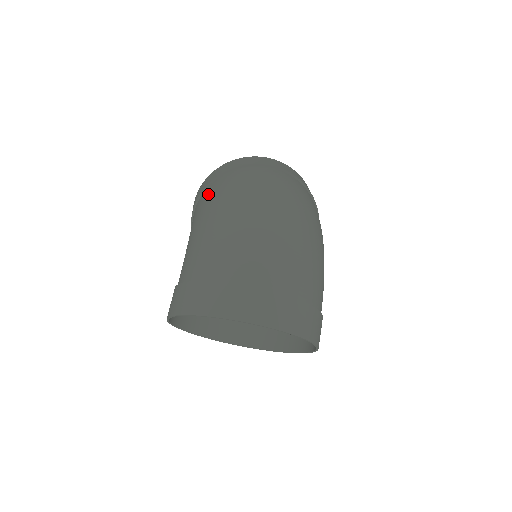
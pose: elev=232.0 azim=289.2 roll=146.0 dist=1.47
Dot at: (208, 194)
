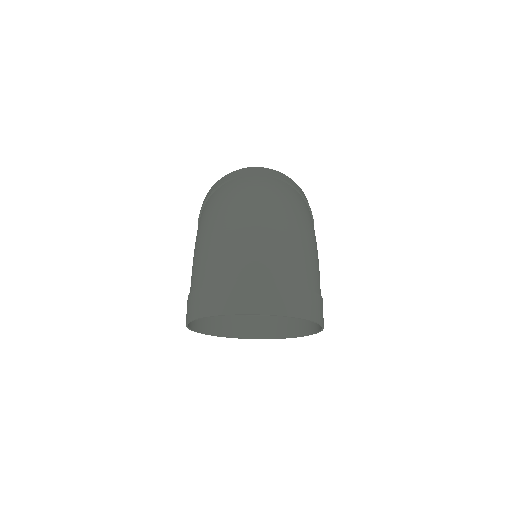
Dot at: (202, 213)
